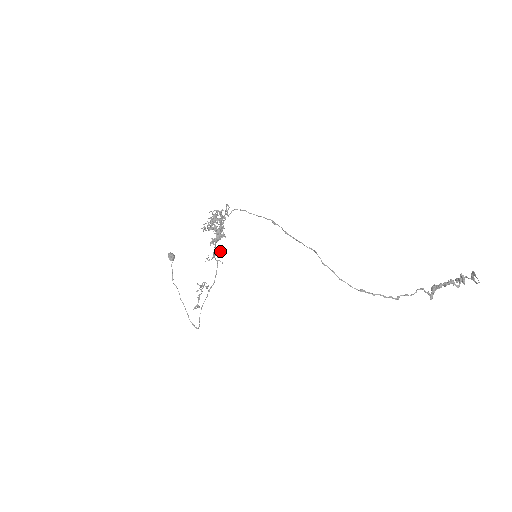
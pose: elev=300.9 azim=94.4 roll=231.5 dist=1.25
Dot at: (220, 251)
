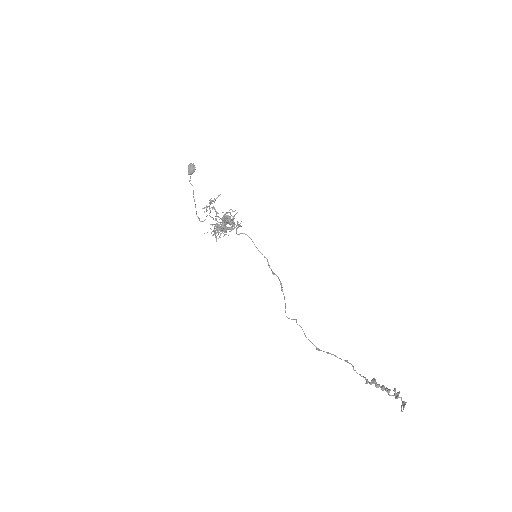
Dot at: (233, 211)
